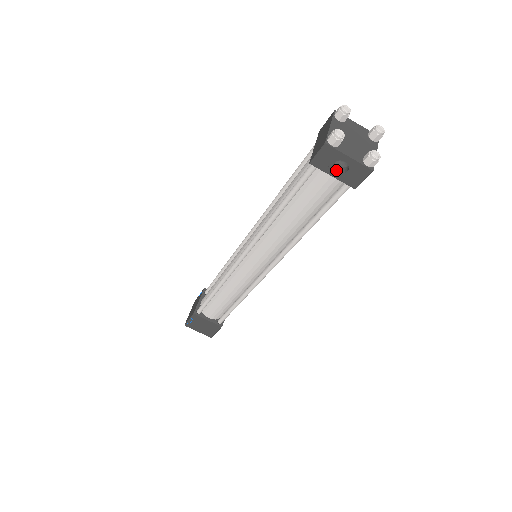
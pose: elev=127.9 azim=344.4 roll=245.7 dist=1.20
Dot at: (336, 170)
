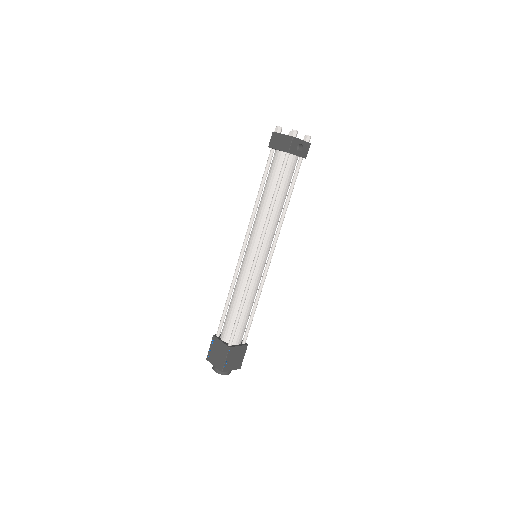
Dot at: (297, 152)
